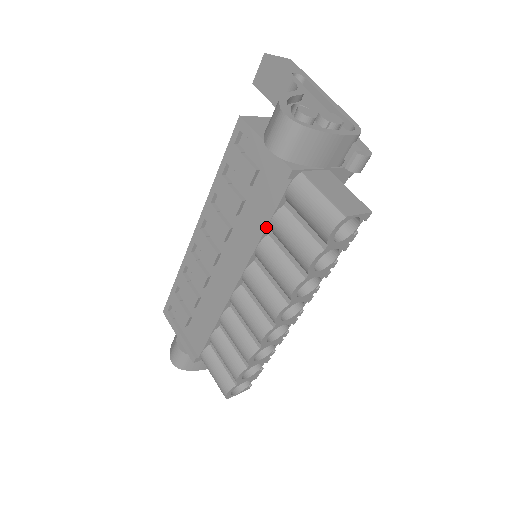
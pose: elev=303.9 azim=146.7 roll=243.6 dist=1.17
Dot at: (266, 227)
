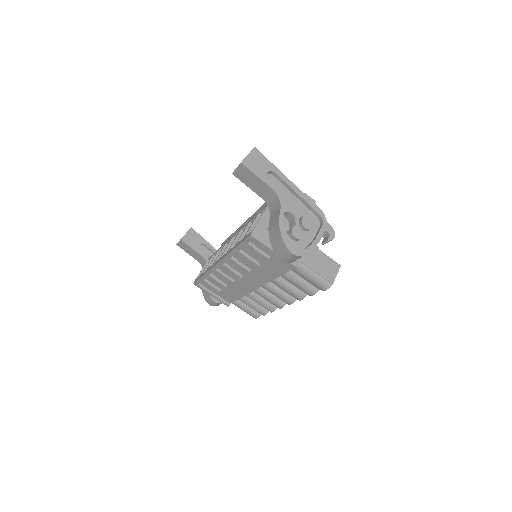
Dot at: occluded
